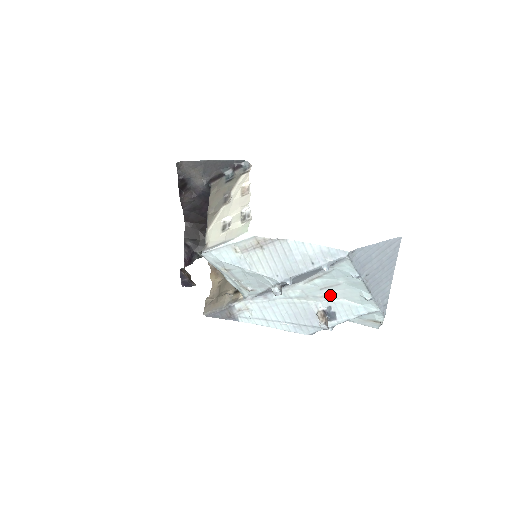
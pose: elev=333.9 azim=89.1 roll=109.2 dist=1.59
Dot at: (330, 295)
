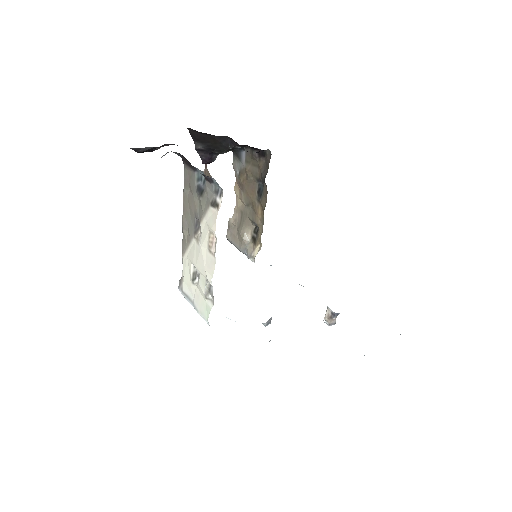
Dot at: occluded
